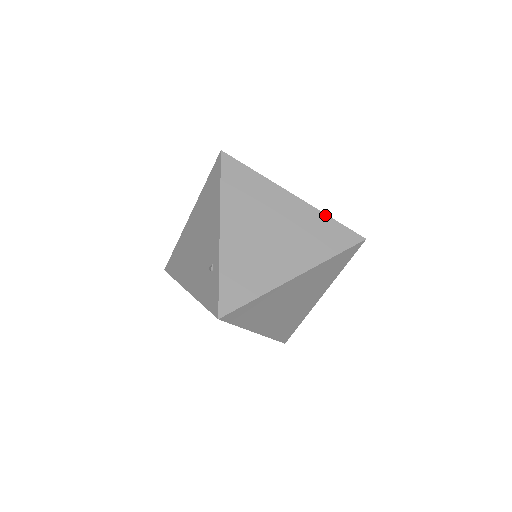
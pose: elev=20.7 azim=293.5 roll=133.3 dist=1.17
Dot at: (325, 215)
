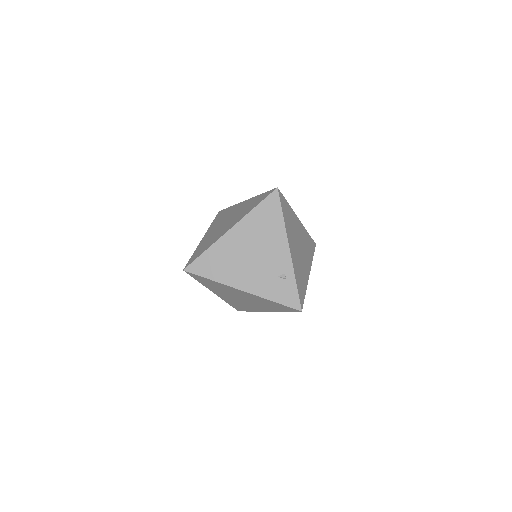
Dot at: occluded
